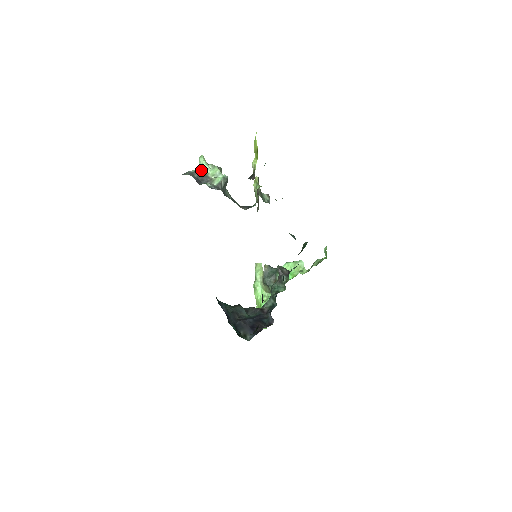
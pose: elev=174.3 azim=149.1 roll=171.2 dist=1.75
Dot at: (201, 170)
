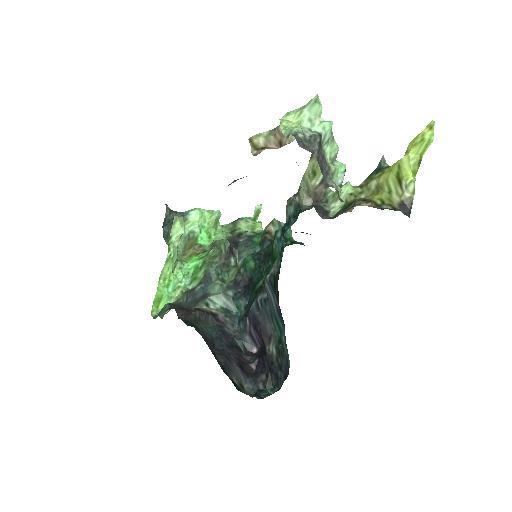
Dot at: (321, 141)
